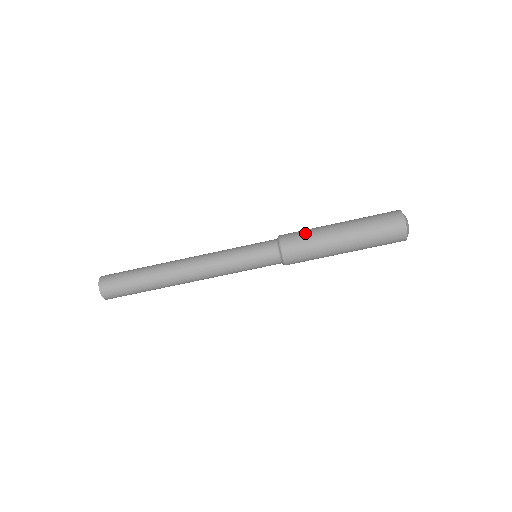
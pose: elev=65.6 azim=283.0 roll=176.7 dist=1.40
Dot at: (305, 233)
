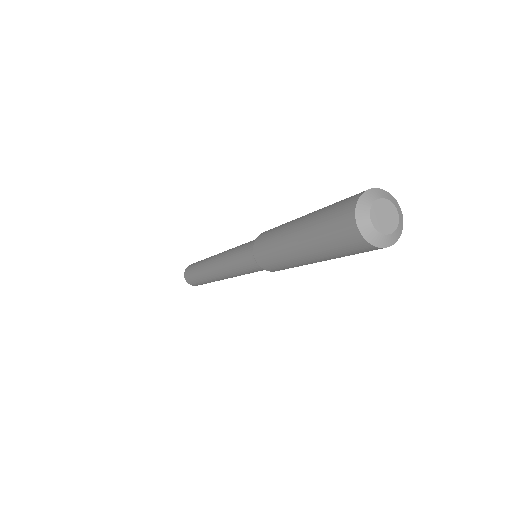
Dot at: (273, 230)
